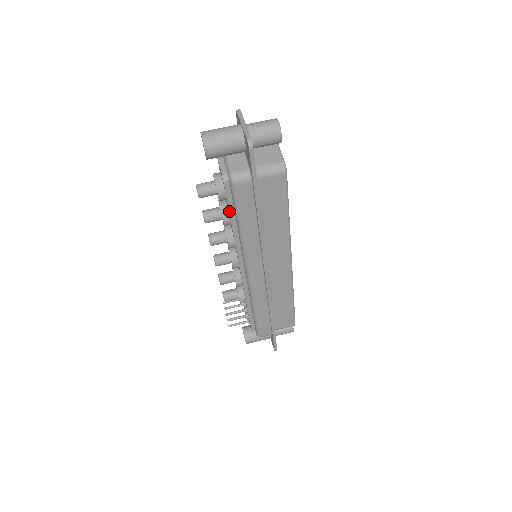
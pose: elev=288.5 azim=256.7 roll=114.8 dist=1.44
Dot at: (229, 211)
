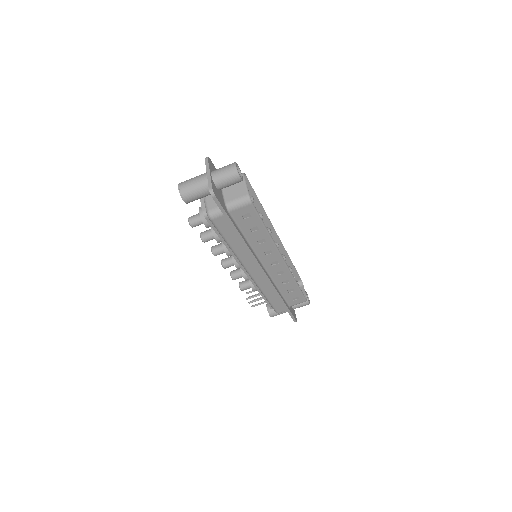
Dot at: (217, 234)
